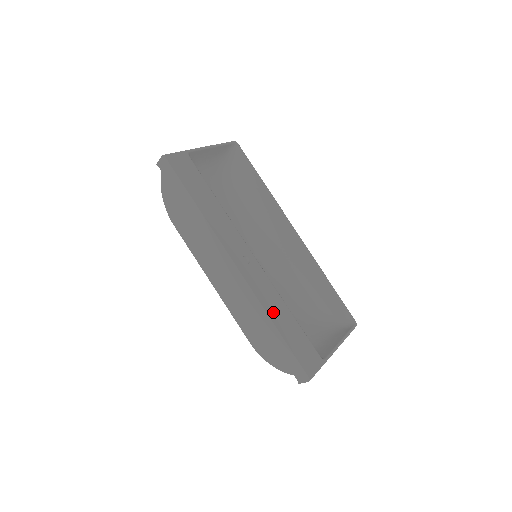
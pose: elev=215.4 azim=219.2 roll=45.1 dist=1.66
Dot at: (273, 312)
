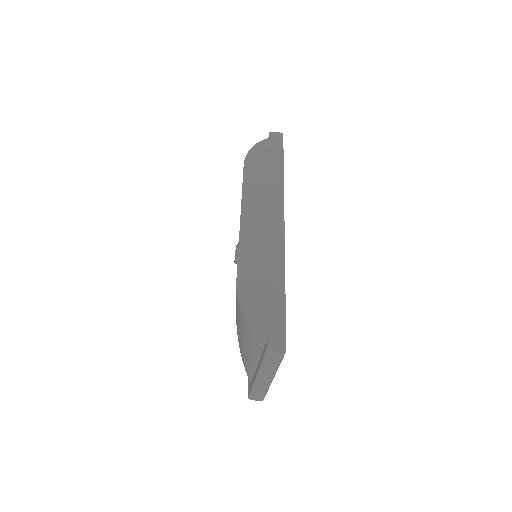
Dot at: occluded
